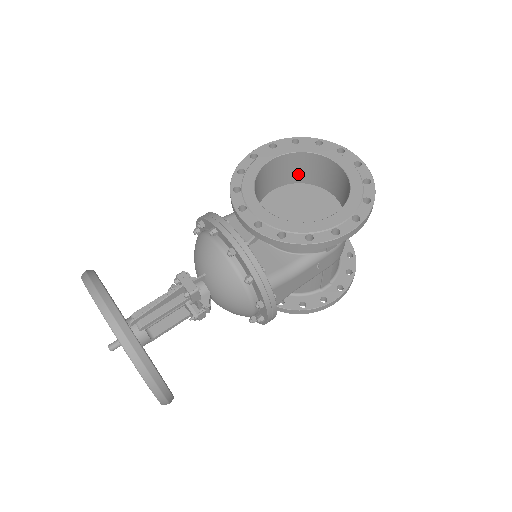
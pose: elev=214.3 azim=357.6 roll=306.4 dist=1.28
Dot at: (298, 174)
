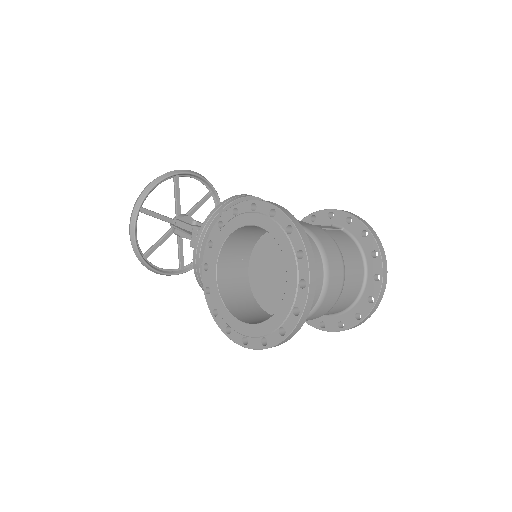
Dot at: occluded
